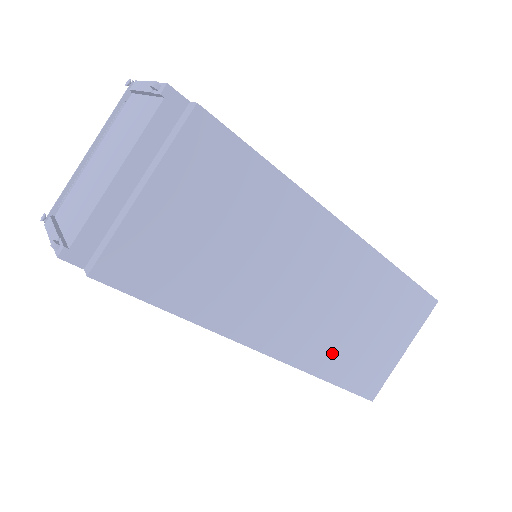
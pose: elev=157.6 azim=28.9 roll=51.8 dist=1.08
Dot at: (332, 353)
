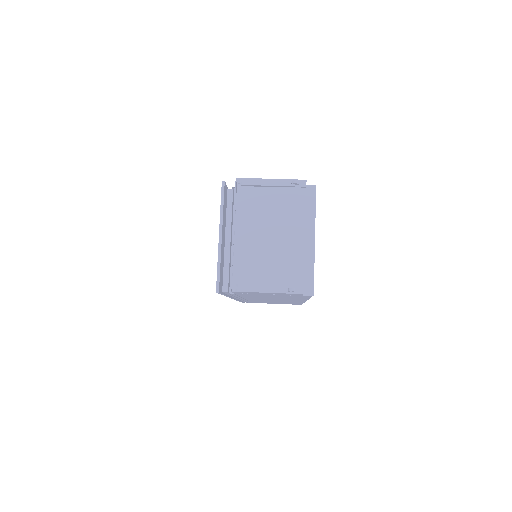
Dot at: occluded
